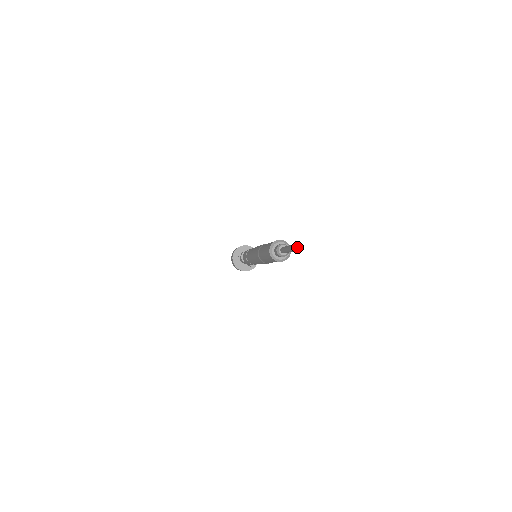
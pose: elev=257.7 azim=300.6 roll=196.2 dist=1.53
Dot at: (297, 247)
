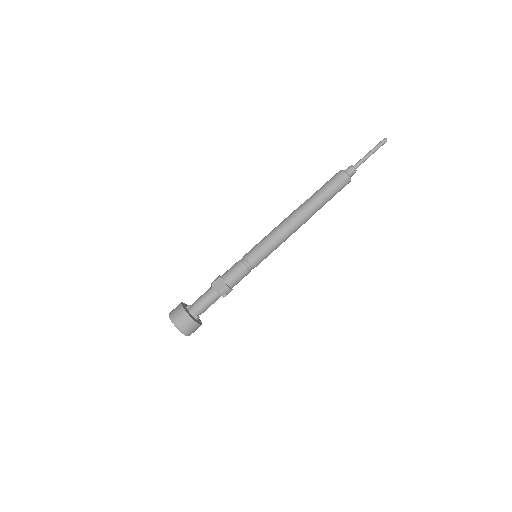
Dot at: (386, 138)
